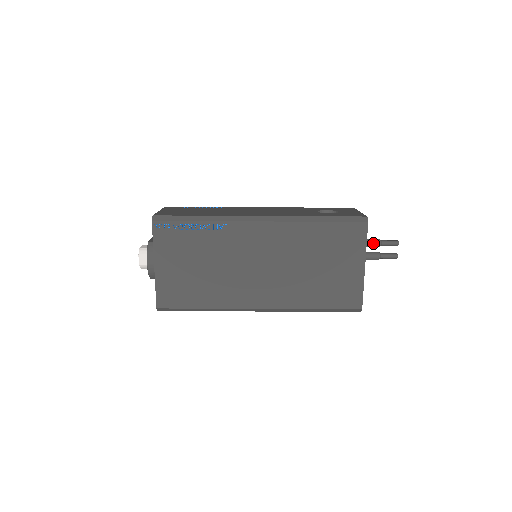
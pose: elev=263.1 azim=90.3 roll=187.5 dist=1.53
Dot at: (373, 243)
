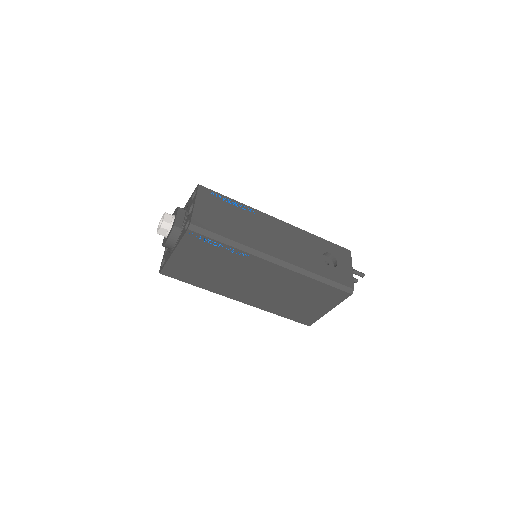
Dot at: occluded
